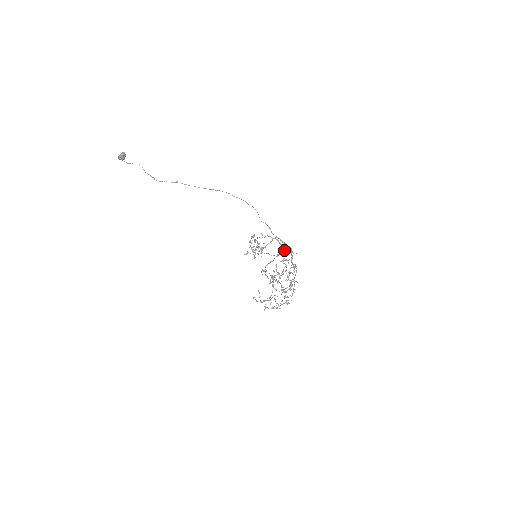
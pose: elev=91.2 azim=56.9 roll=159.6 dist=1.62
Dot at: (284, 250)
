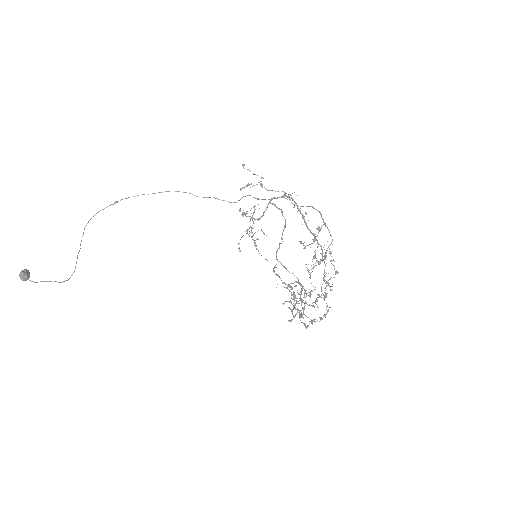
Dot at: (289, 198)
